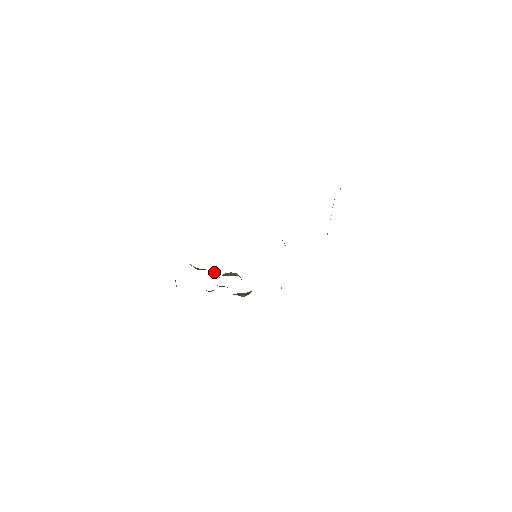
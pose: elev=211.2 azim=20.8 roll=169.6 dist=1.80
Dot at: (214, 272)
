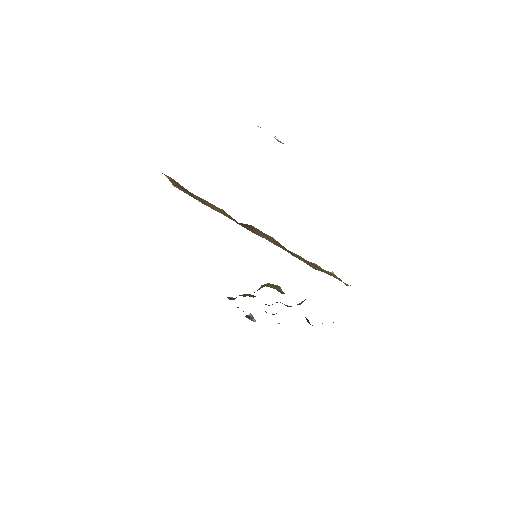
Dot at: (247, 294)
